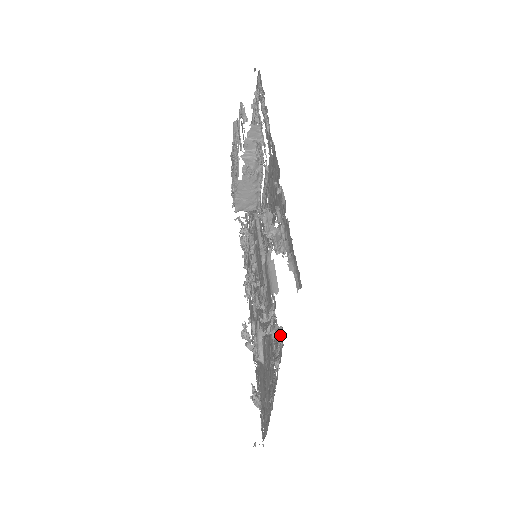
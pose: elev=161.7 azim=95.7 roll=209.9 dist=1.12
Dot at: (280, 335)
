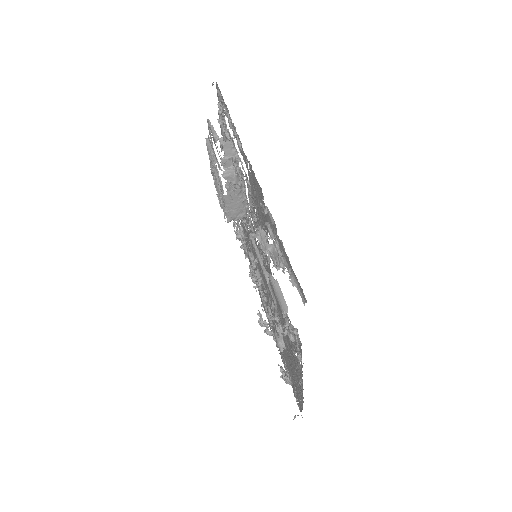
Dot at: (297, 336)
